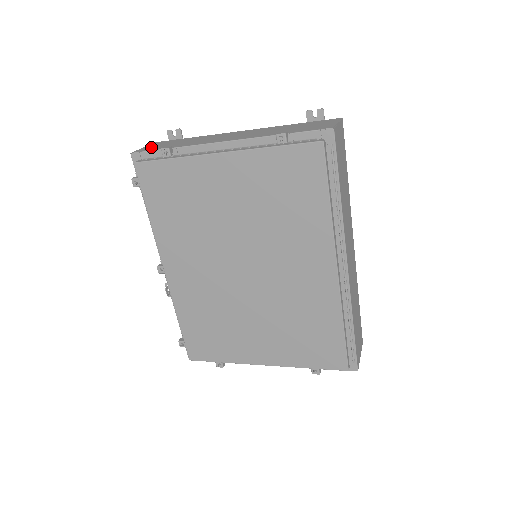
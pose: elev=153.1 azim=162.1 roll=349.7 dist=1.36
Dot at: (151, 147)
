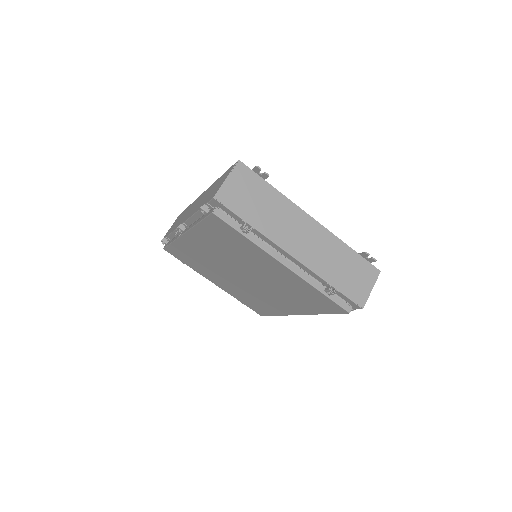
Dot at: (234, 193)
